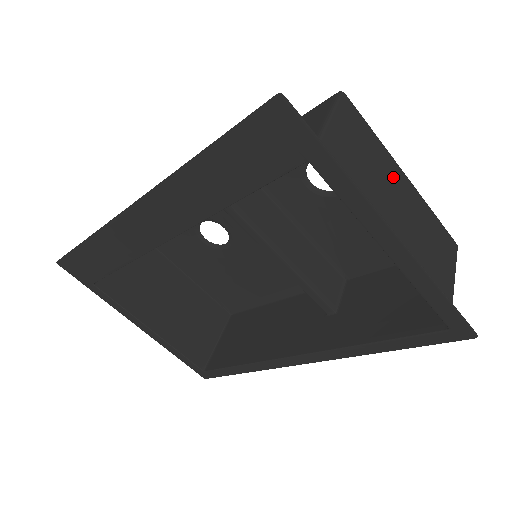
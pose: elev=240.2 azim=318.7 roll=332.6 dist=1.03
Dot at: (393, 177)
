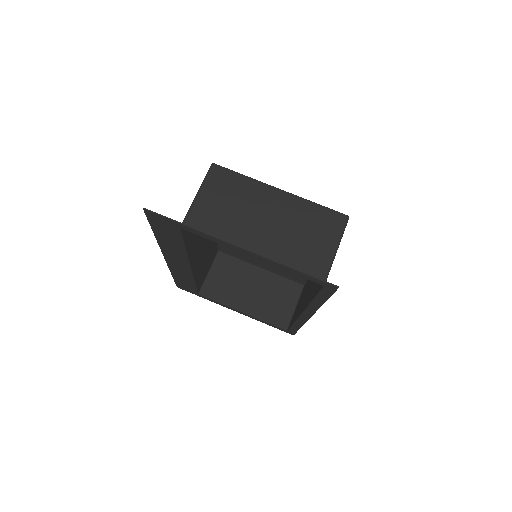
Dot at: (263, 199)
